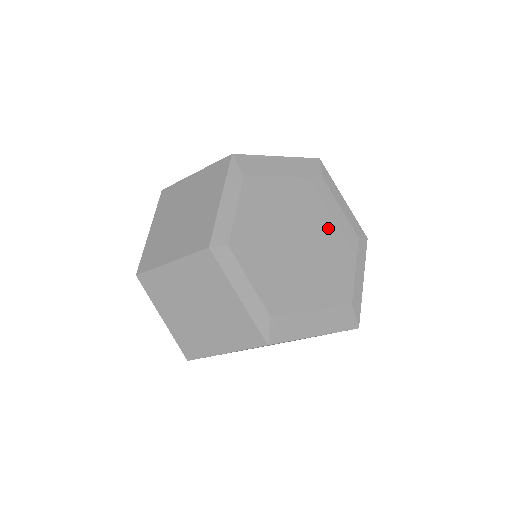
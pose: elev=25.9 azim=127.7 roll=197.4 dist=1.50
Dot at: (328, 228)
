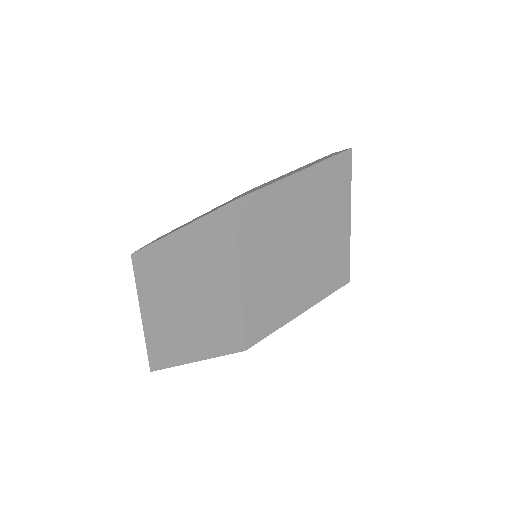
Dot at: occluded
